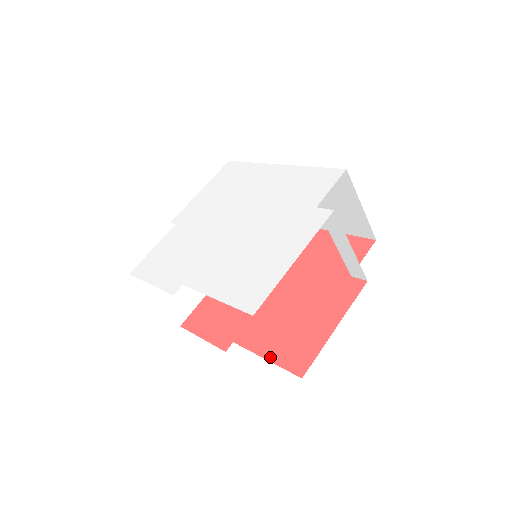
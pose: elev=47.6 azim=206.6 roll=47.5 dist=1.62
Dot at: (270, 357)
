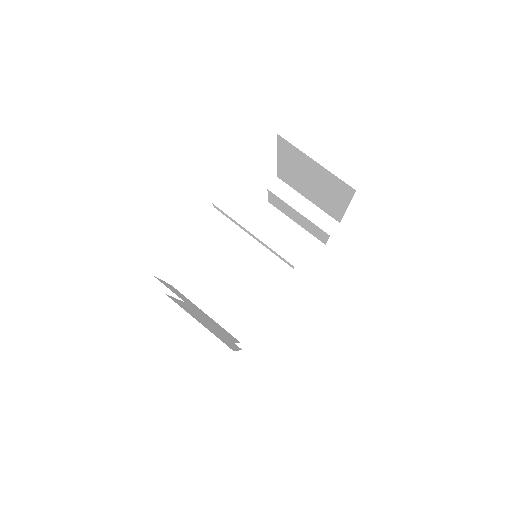
Dot at: occluded
